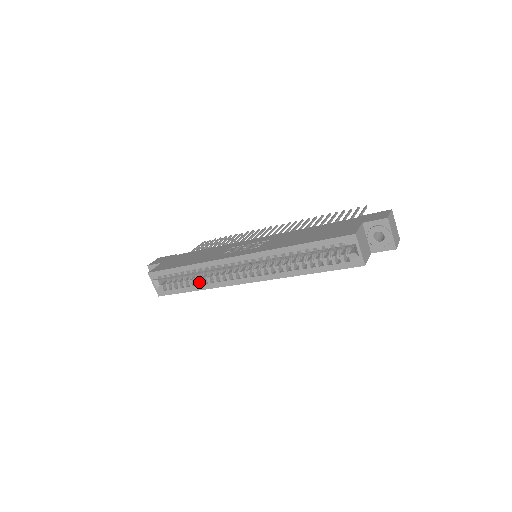
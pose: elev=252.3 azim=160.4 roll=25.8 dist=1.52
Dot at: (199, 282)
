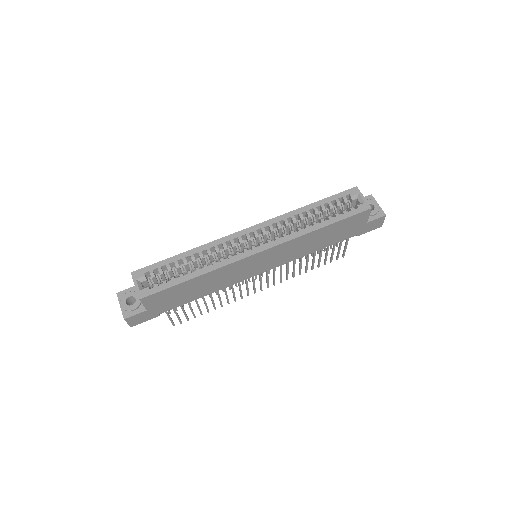
Dot at: (199, 270)
